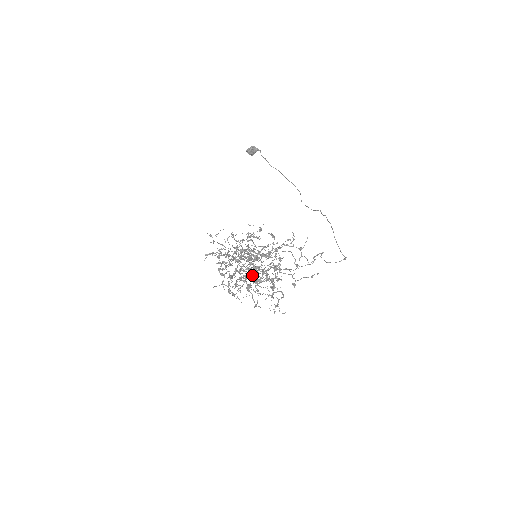
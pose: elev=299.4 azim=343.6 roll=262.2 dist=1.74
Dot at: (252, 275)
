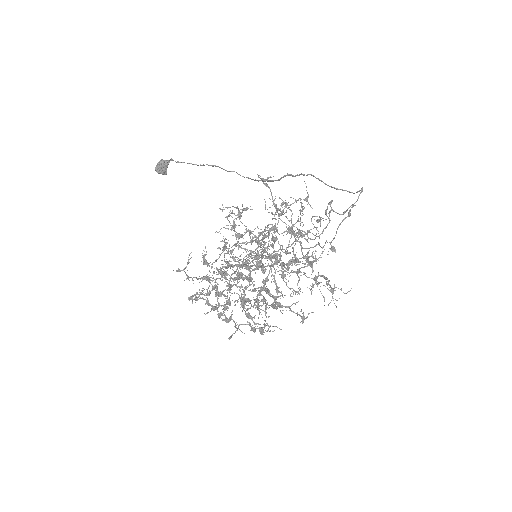
Dot at: occluded
